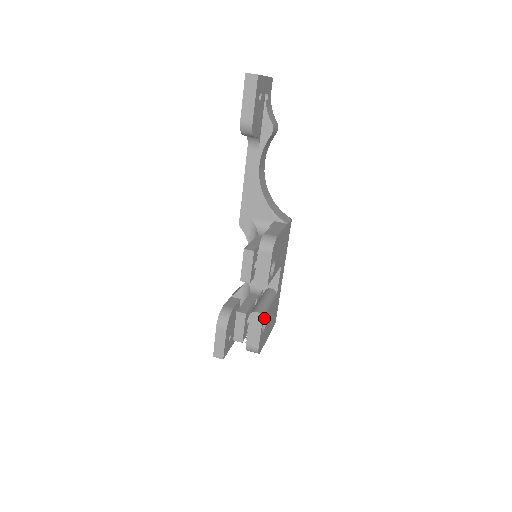
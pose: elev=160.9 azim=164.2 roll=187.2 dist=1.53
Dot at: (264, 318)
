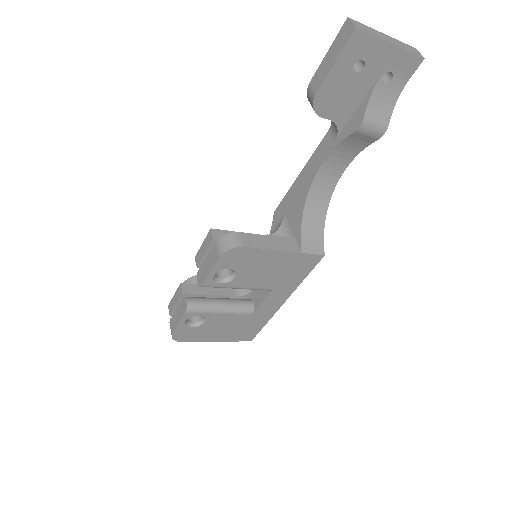
Dot at: (194, 314)
